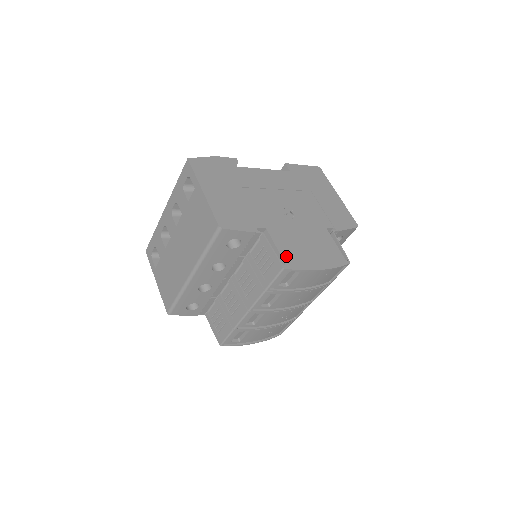
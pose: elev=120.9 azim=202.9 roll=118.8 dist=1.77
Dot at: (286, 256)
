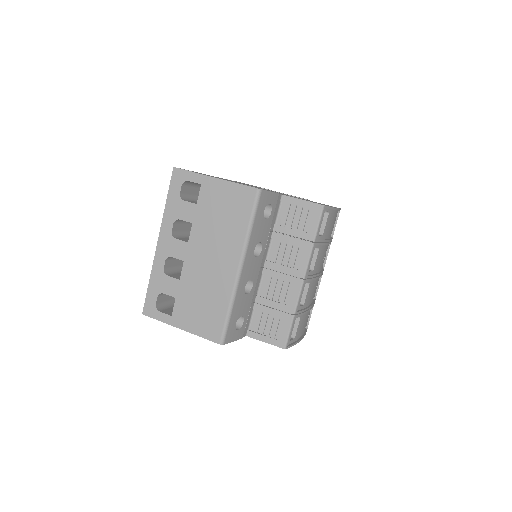
Dot at: occluded
